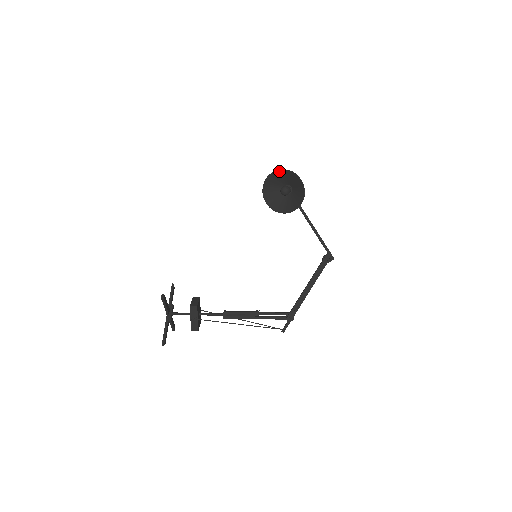
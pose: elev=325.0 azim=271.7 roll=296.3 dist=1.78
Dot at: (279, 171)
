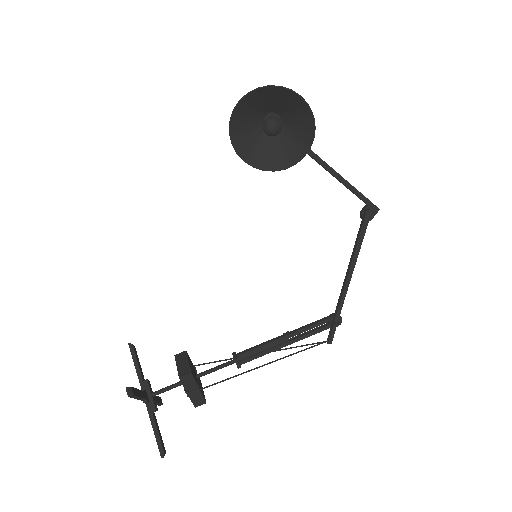
Dot at: (252, 93)
